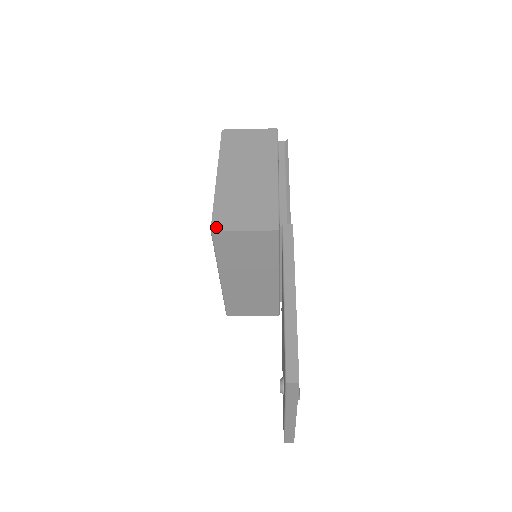
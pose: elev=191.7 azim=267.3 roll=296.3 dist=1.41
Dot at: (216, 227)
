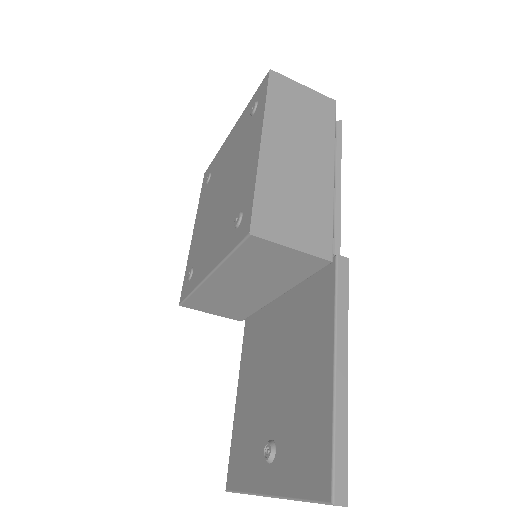
Dot at: (257, 230)
